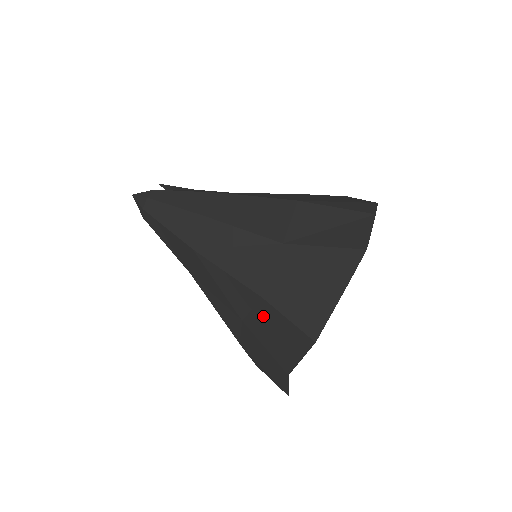
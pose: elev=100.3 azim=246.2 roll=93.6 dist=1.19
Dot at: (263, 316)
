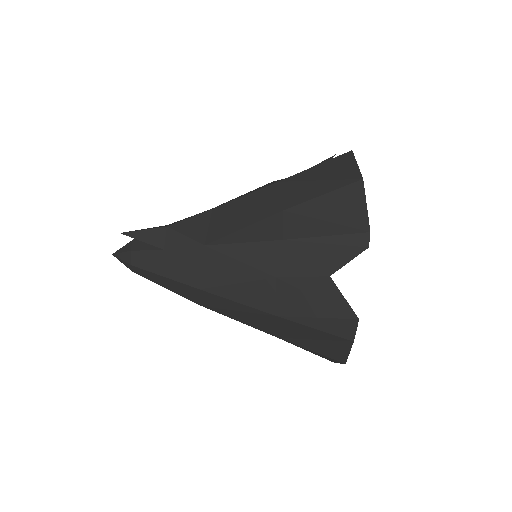
Dot at: occluded
